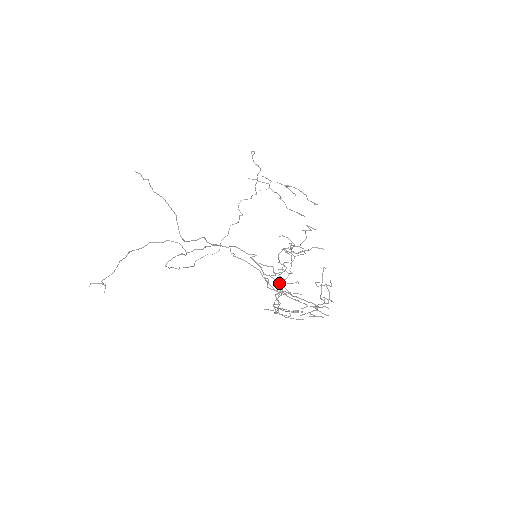
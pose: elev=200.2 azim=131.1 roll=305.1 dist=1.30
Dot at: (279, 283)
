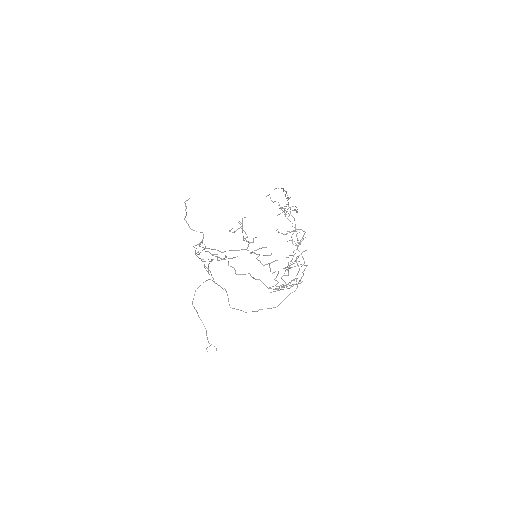
Dot at: (212, 249)
